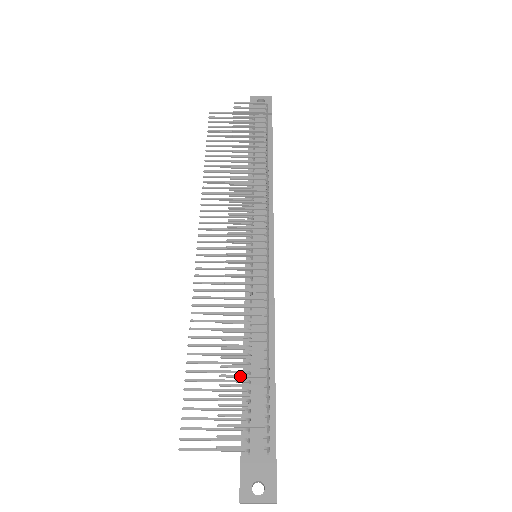
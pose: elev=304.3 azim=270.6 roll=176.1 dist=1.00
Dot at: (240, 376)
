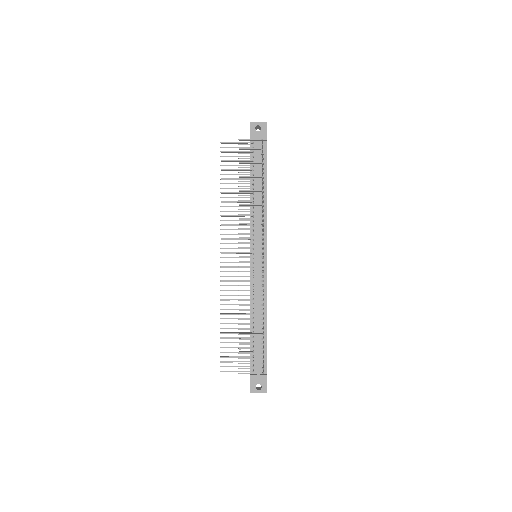
Dot at: (249, 339)
